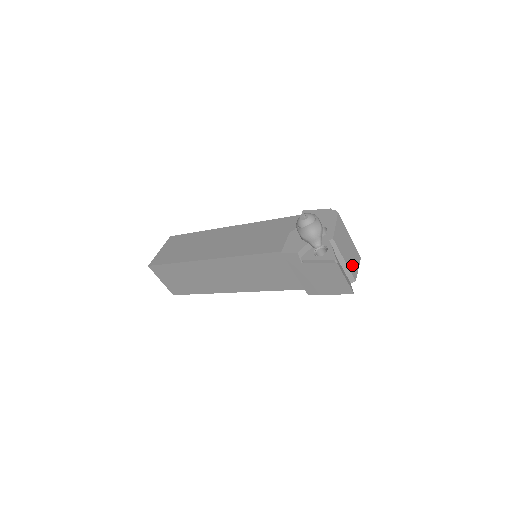
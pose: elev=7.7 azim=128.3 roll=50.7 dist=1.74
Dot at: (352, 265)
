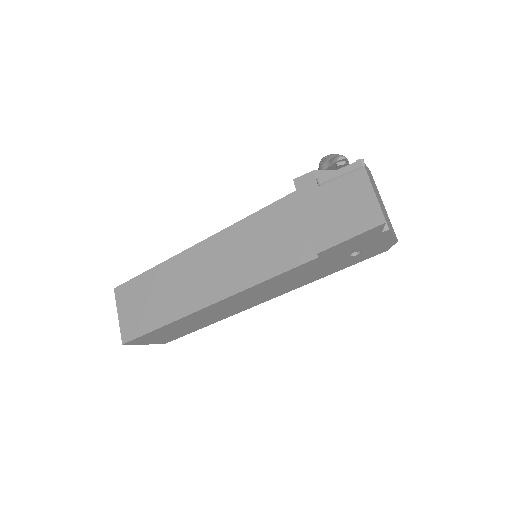
Dot at: (385, 216)
